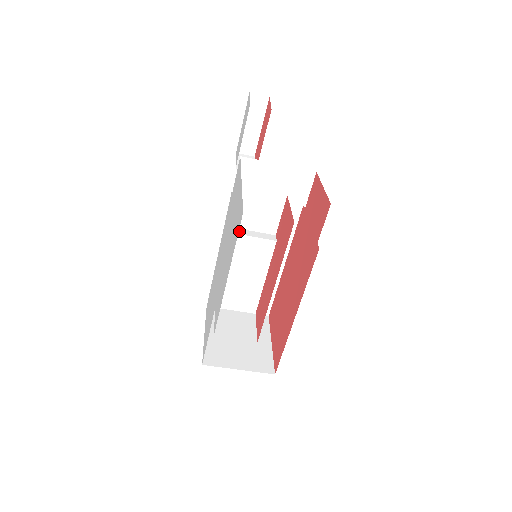
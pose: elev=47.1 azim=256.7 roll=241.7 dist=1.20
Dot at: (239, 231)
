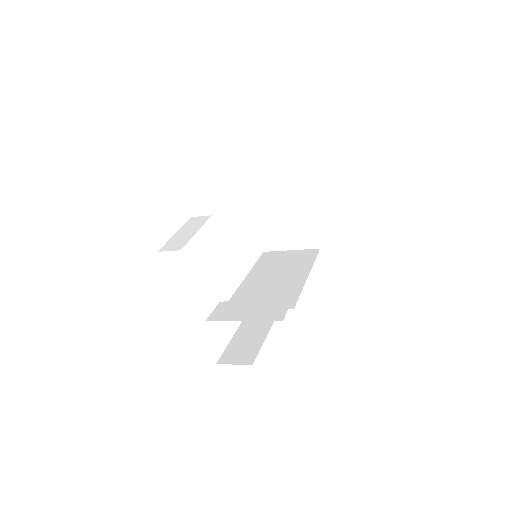
Dot at: occluded
